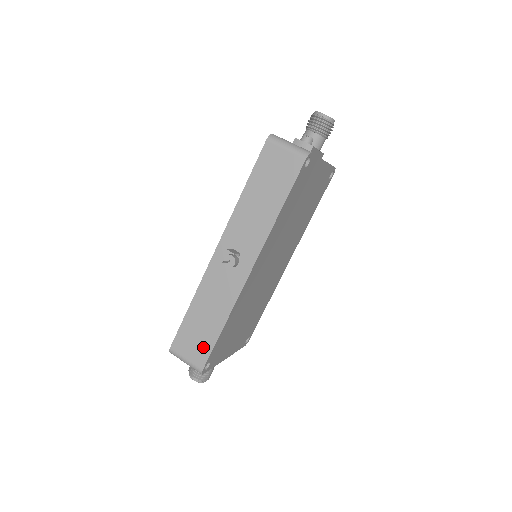
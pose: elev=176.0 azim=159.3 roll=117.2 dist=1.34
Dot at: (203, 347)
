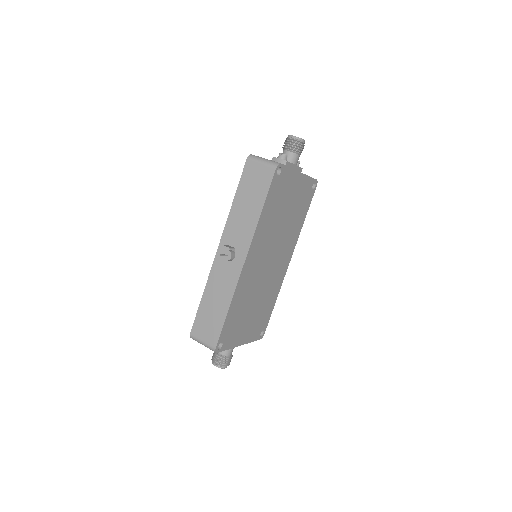
Dot at: (214, 329)
